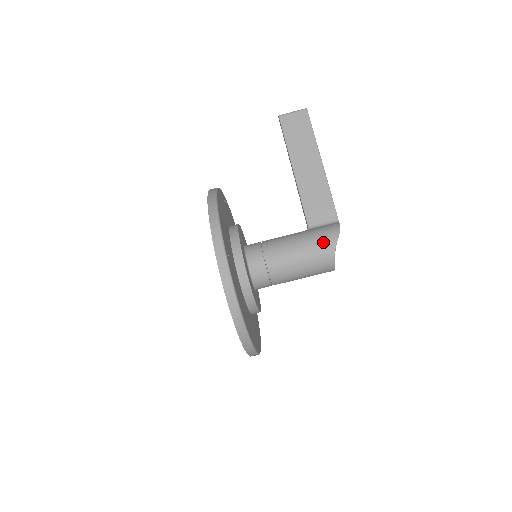
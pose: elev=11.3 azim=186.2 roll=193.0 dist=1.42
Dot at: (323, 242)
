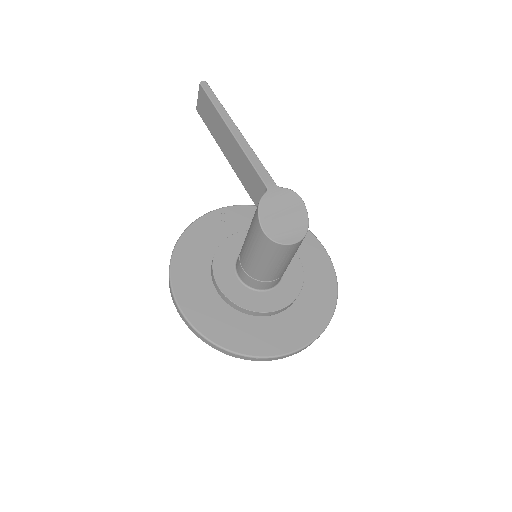
Dot at: (255, 231)
